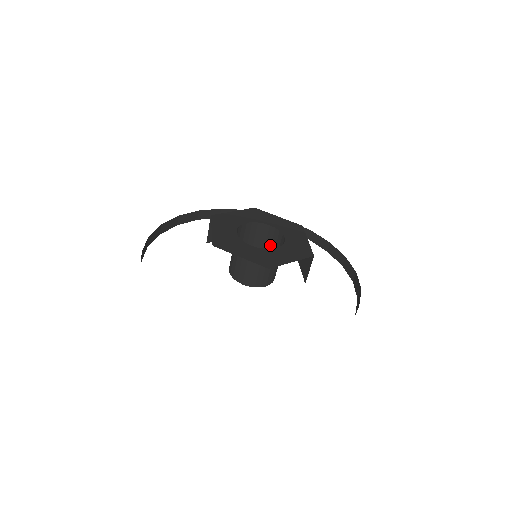
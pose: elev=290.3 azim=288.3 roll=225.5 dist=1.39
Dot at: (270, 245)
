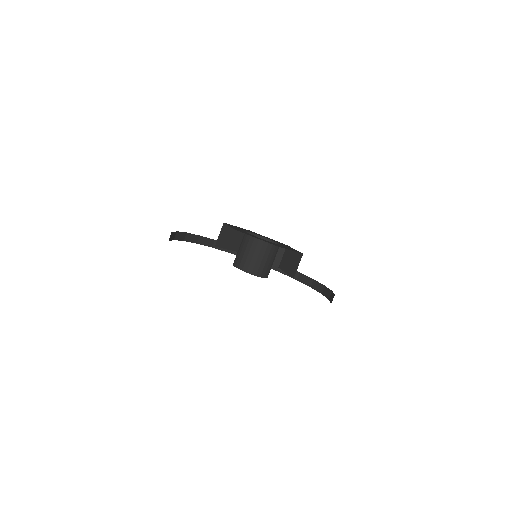
Dot at: occluded
